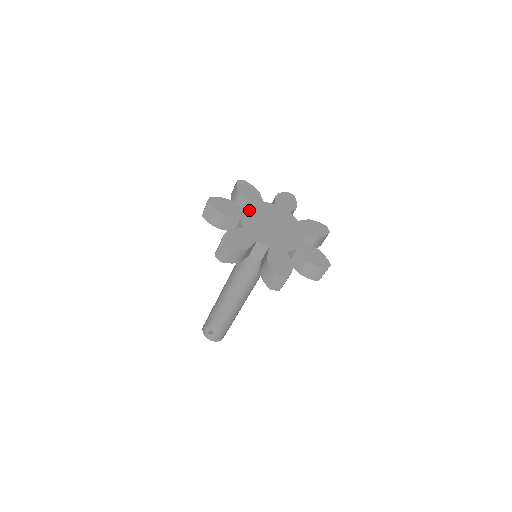
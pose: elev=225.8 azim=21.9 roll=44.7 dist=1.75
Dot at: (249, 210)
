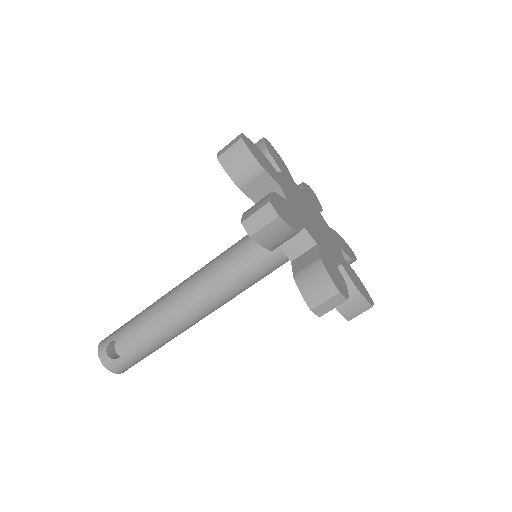
Dot at: (285, 181)
